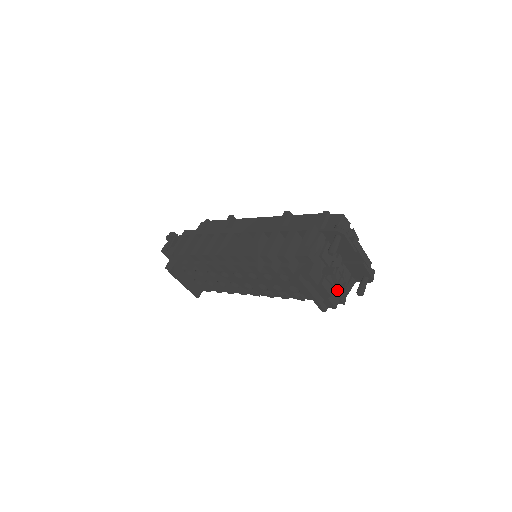
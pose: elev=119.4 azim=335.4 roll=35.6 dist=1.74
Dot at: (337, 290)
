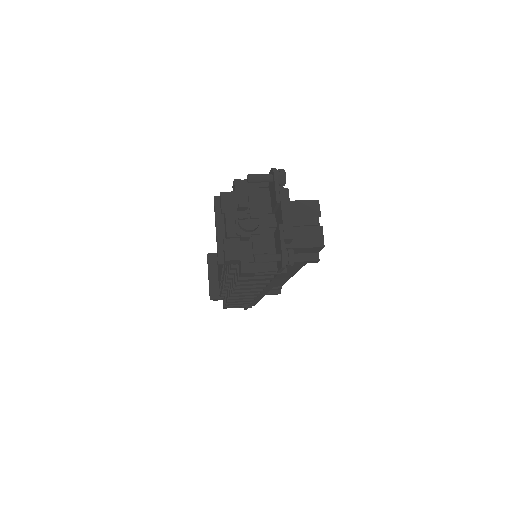
Dot at: (244, 248)
